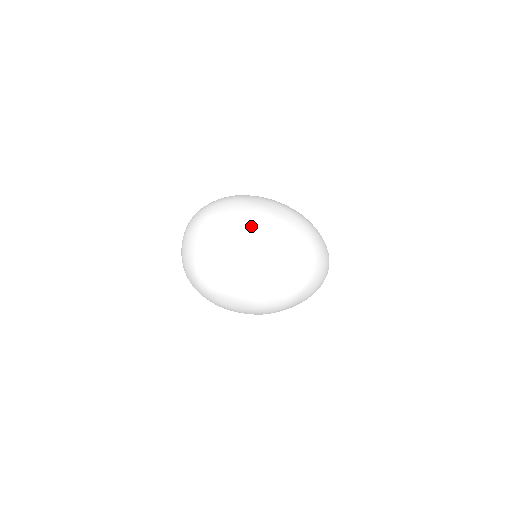
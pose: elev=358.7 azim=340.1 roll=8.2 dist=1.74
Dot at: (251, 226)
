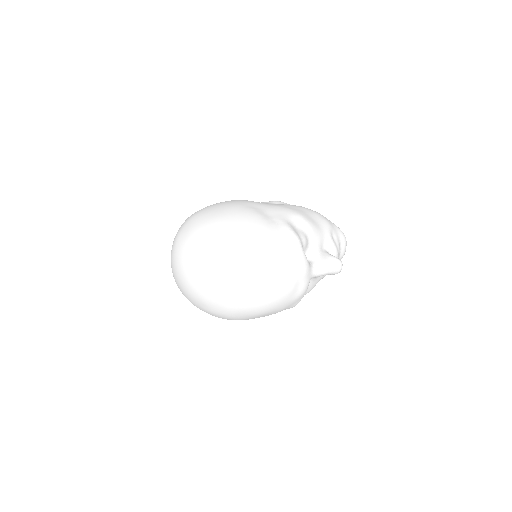
Dot at: (179, 251)
